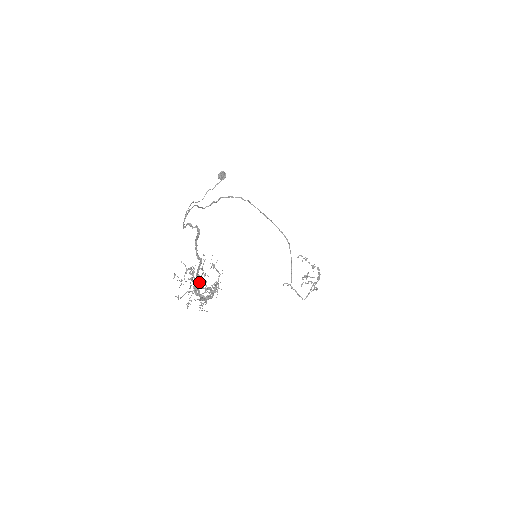
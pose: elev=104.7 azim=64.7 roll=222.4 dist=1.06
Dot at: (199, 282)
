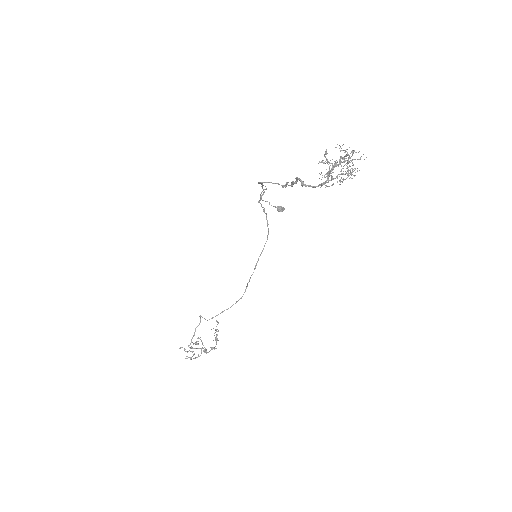
Dot at: occluded
